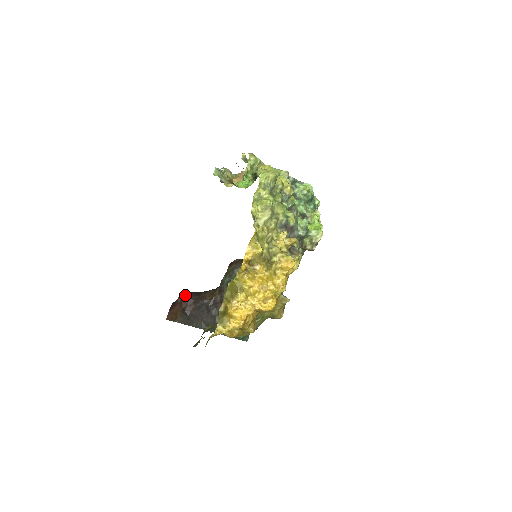
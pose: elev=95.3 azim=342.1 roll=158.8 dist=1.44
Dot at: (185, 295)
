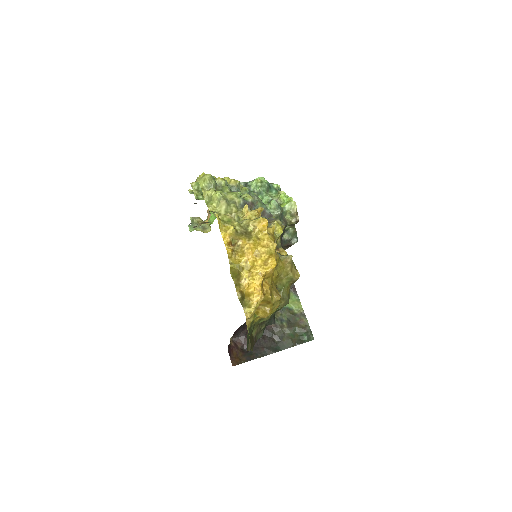
Dot at: (234, 337)
